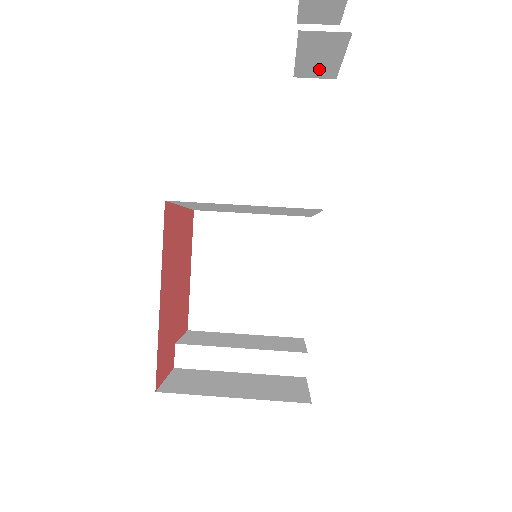
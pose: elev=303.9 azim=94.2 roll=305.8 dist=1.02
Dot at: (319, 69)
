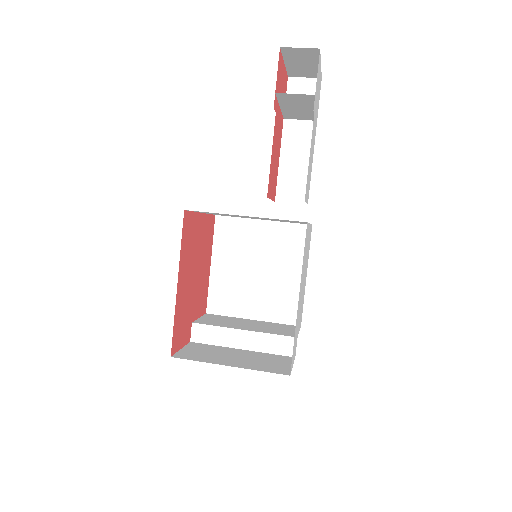
Dot at: (301, 114)
